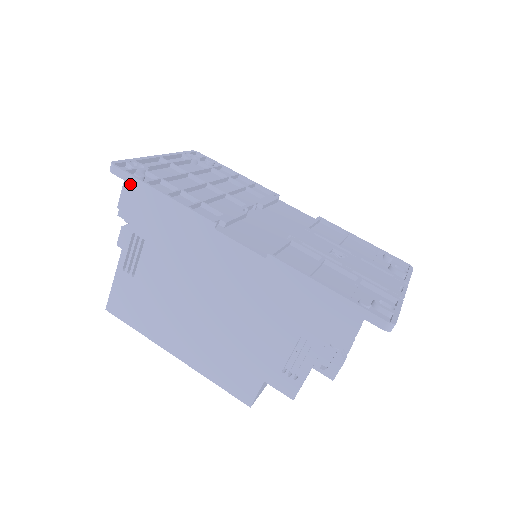
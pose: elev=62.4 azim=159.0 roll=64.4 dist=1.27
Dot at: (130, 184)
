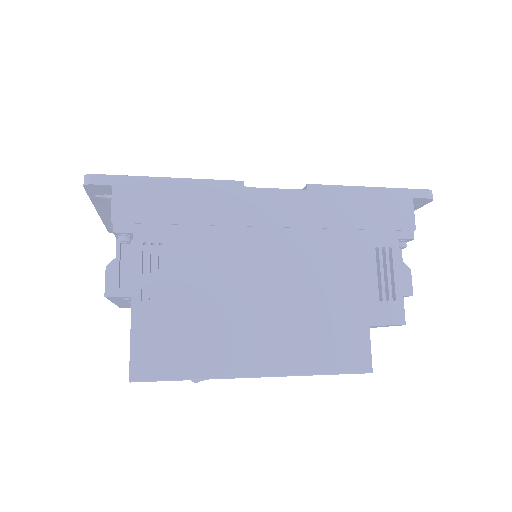
Dot at: (122, 186)
